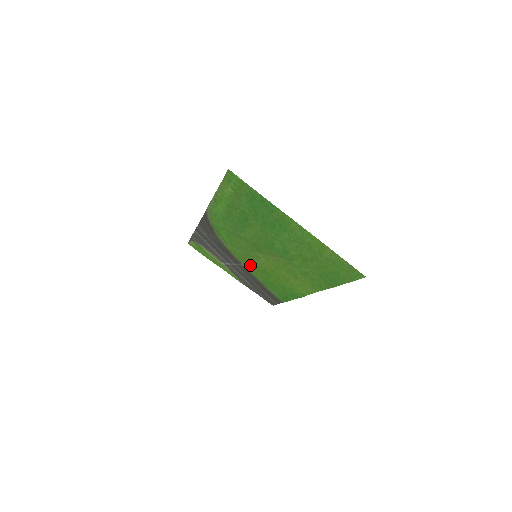
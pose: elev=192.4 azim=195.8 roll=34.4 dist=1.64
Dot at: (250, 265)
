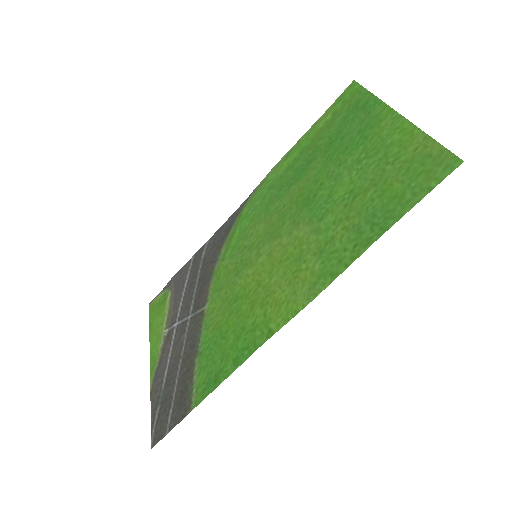
Dot at: (221, 297)
